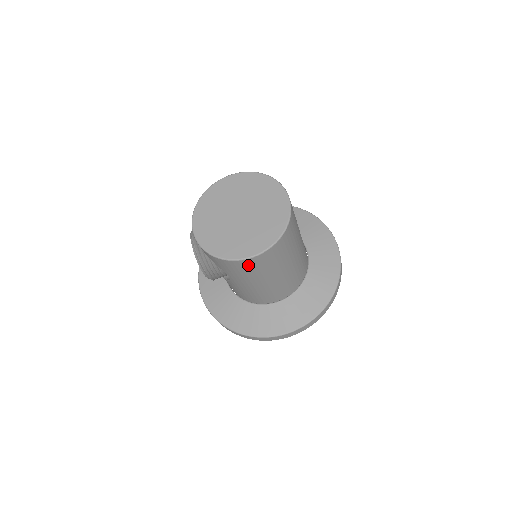
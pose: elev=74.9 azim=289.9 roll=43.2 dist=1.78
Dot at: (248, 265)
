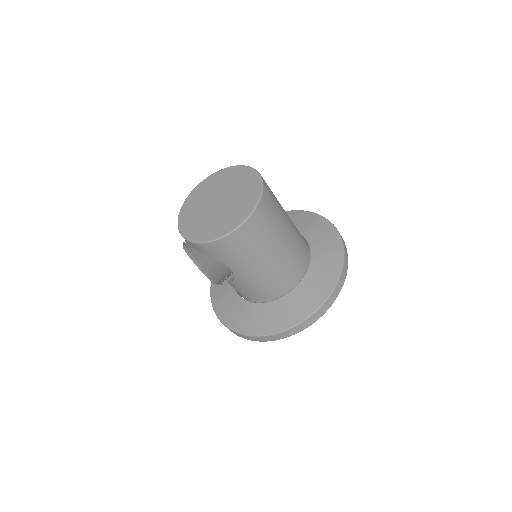
Dot at: (240, 239)
